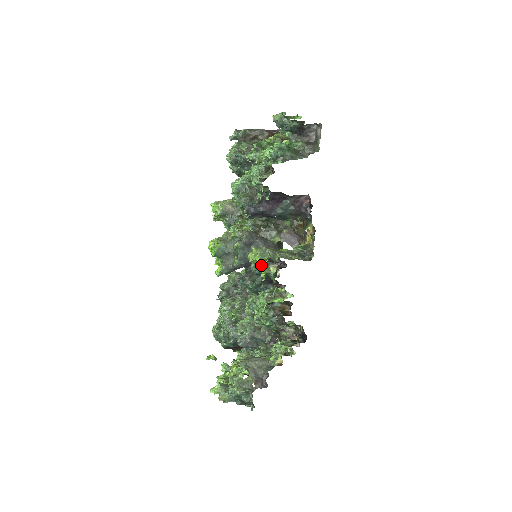
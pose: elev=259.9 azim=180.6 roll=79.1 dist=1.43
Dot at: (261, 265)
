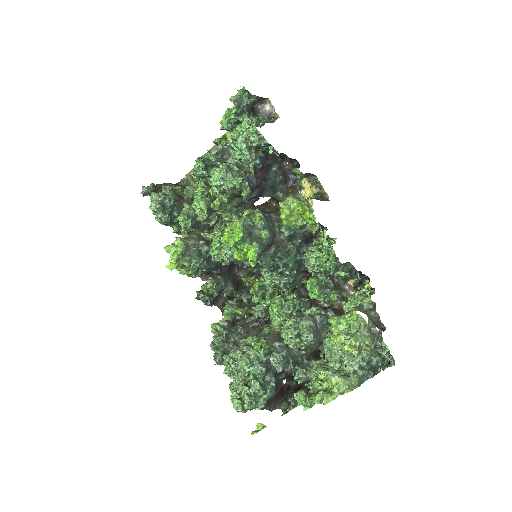
Dot at: (303, 208)
